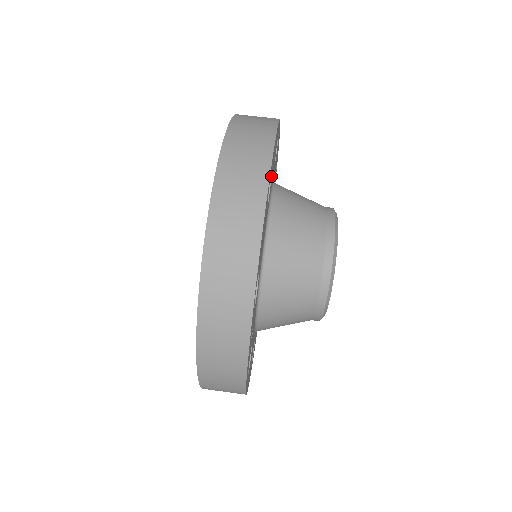
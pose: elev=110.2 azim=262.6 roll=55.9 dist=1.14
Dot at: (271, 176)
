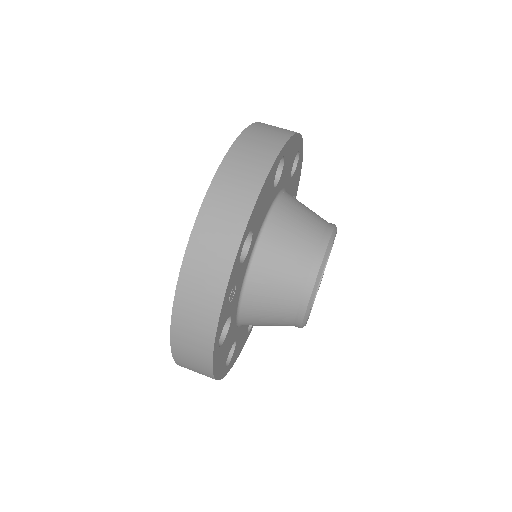
Dot at: (283, 166)
